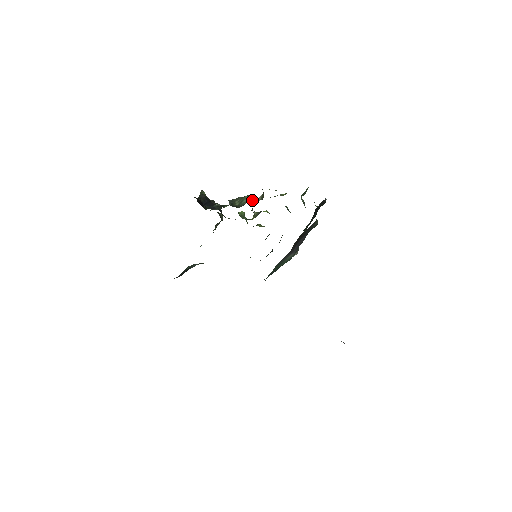
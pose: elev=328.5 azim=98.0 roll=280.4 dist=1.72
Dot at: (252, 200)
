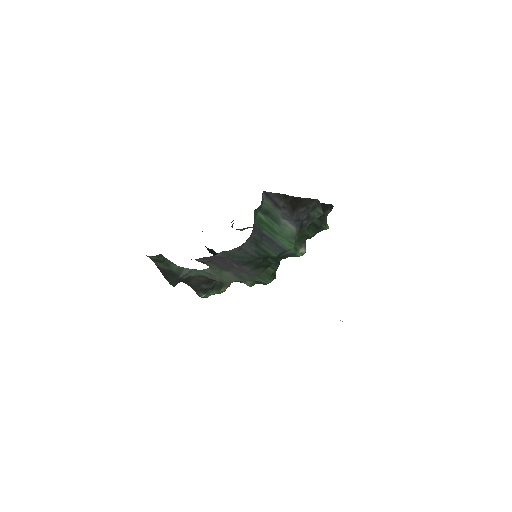
Dot at: occluded
